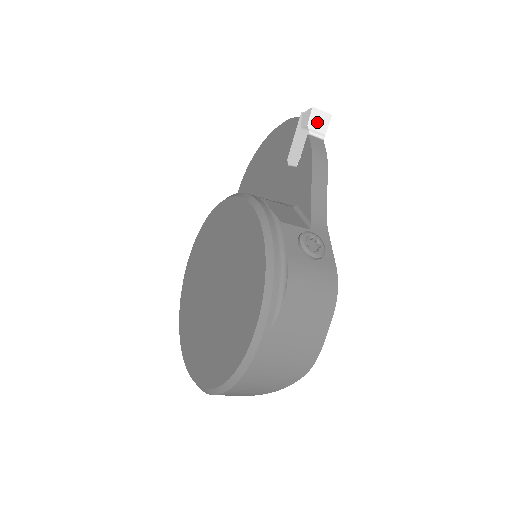
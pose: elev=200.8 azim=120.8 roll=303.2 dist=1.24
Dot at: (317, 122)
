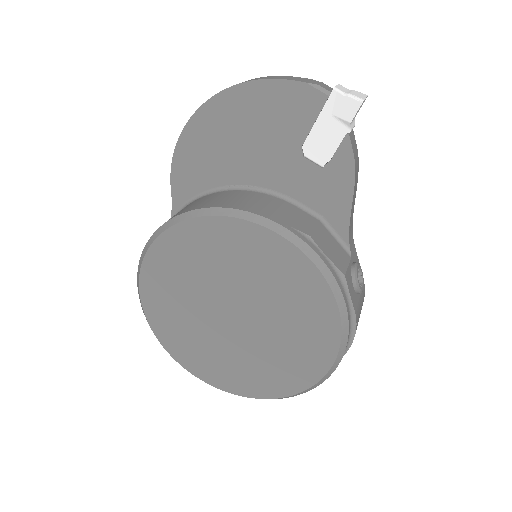
Dot at: (357, 112)
